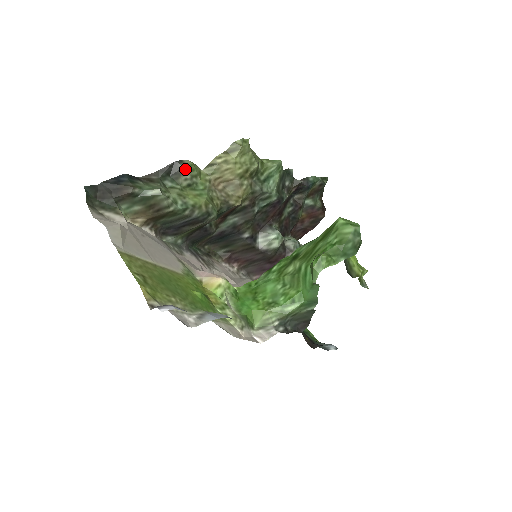
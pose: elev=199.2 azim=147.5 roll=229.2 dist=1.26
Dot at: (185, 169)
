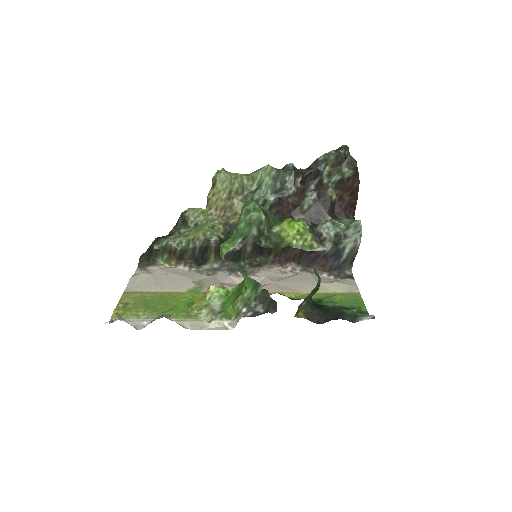
Dot at: (188, 216)
